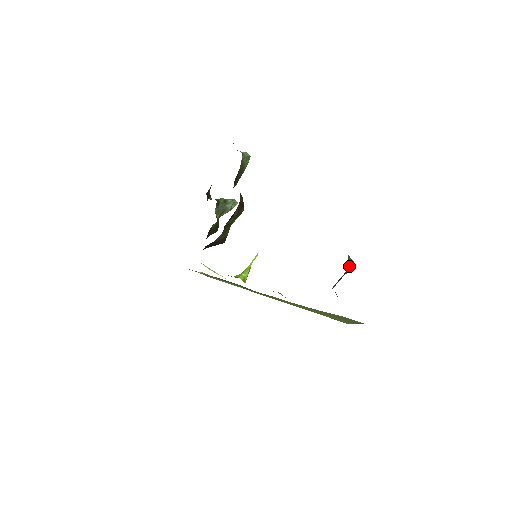
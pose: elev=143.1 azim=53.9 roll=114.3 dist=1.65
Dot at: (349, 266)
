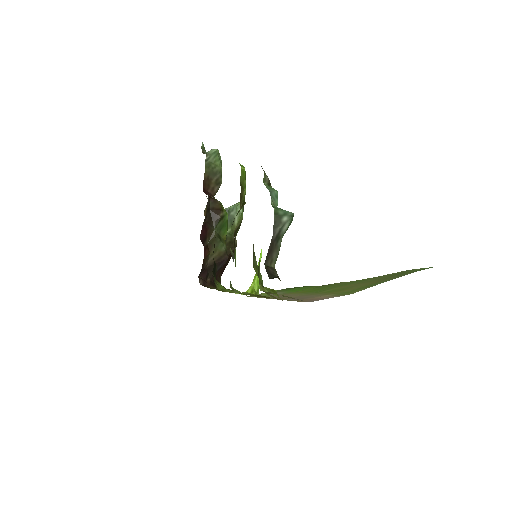
Dot at: (278, 223)
